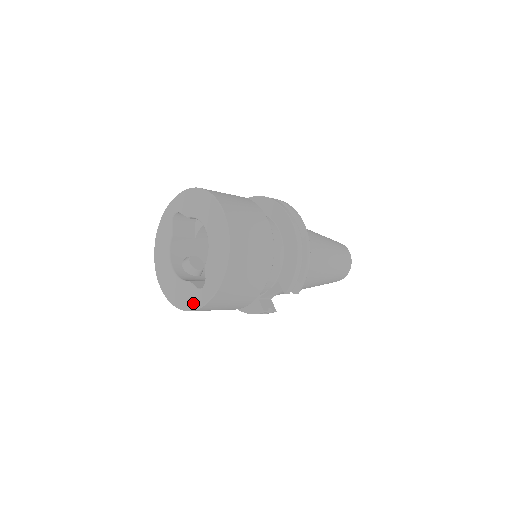
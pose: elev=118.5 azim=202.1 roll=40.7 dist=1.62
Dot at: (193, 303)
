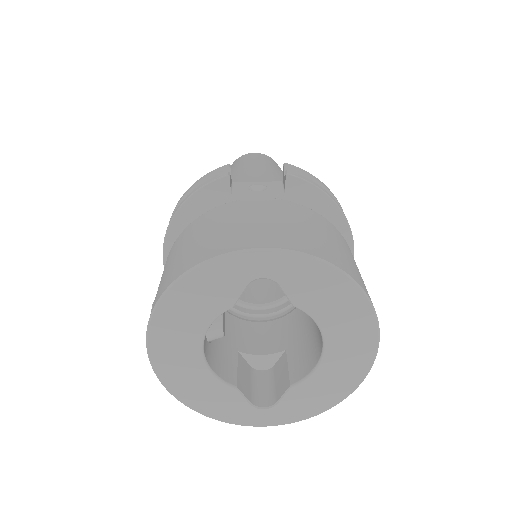
Dot at: (230, 417)
